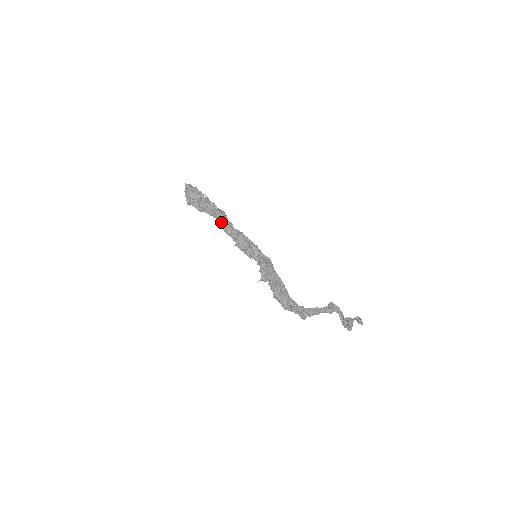
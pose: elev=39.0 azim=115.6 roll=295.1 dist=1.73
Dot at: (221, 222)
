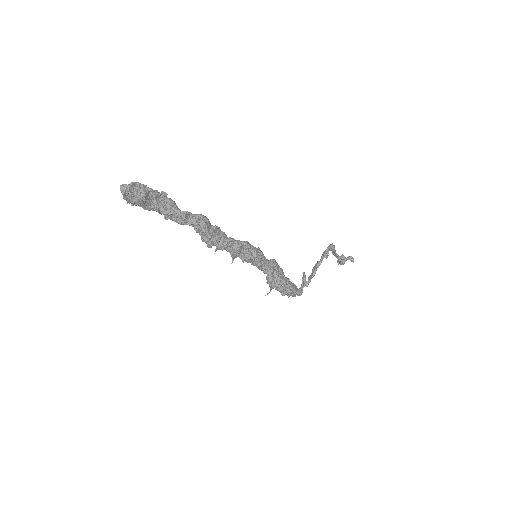
Dot at: (207, 243)
